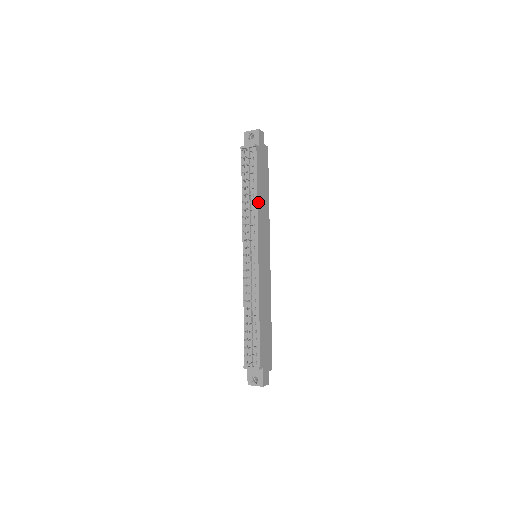
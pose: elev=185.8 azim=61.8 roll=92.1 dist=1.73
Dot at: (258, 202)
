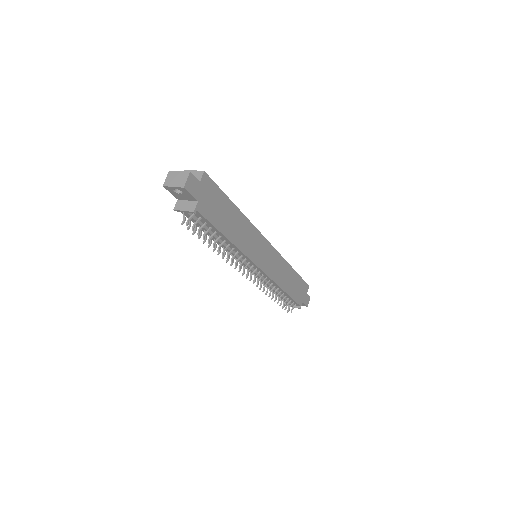
Dot at: (234, 242)
